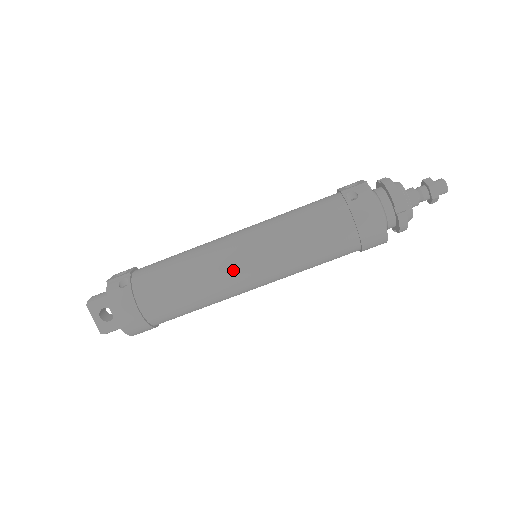
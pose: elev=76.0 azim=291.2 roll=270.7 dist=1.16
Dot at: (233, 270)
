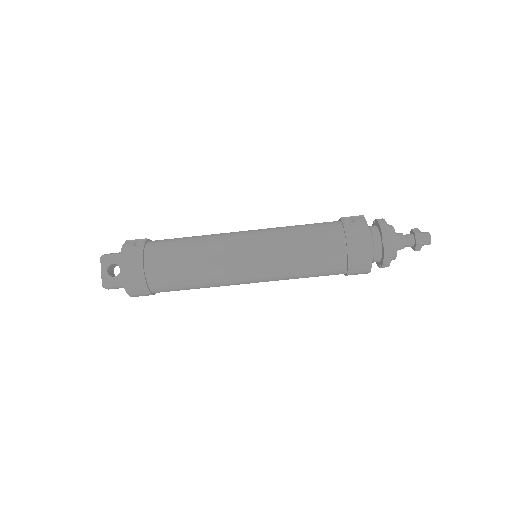
Dot at: (234, 254)
